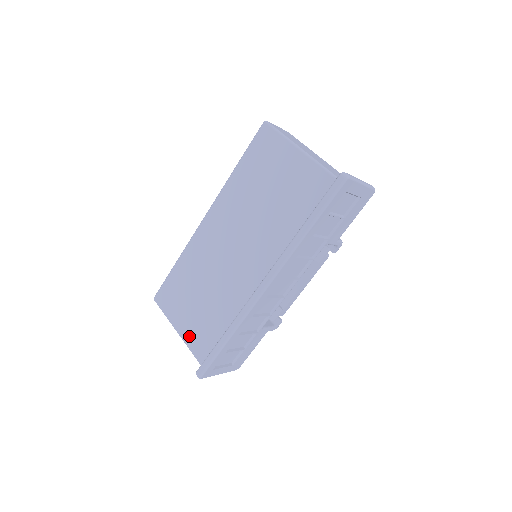
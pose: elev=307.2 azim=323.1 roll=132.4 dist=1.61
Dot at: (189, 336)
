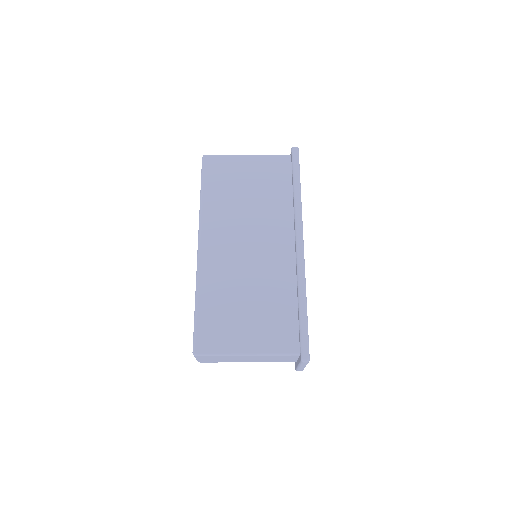
Dot at: (264, 343)
